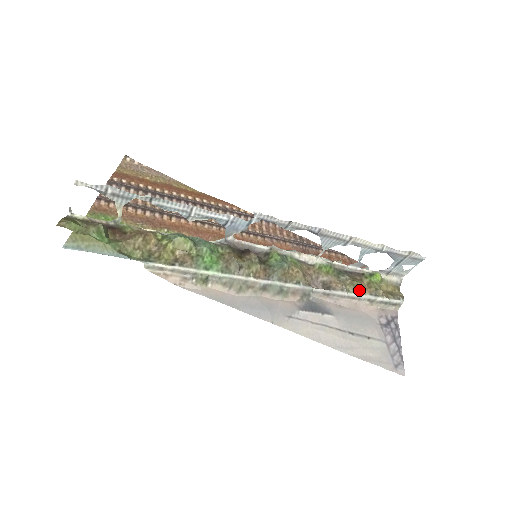
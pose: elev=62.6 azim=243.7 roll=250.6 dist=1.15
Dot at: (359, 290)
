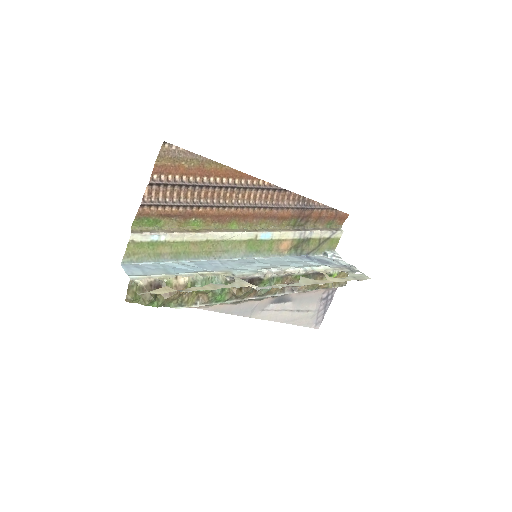
Dot at: (316, 289)
